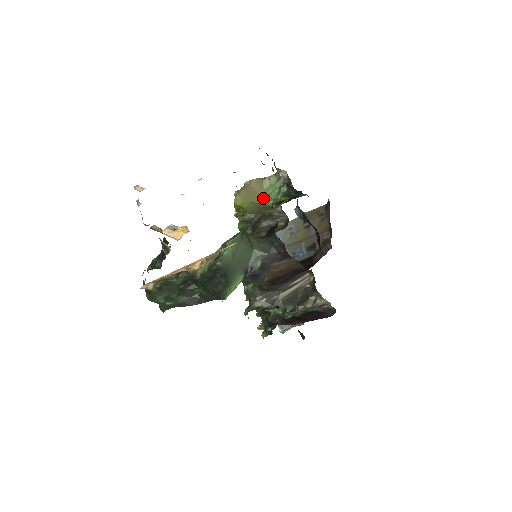
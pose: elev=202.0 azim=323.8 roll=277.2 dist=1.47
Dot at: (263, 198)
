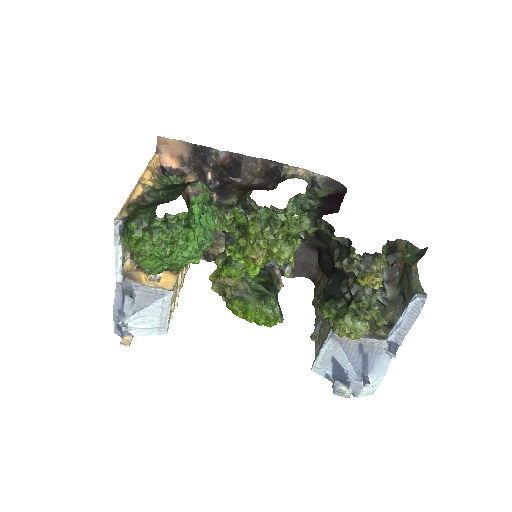
Dot at: occluded
